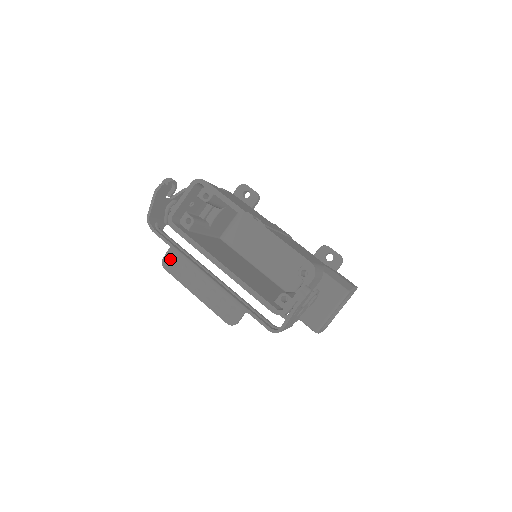
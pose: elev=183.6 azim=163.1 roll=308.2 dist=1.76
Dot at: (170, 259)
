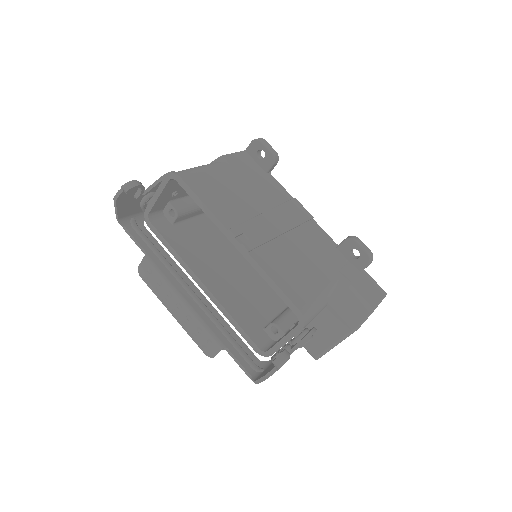
Dot at: (145, 270)
